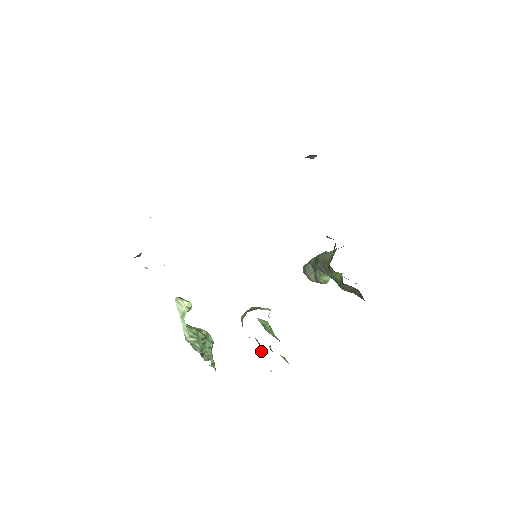
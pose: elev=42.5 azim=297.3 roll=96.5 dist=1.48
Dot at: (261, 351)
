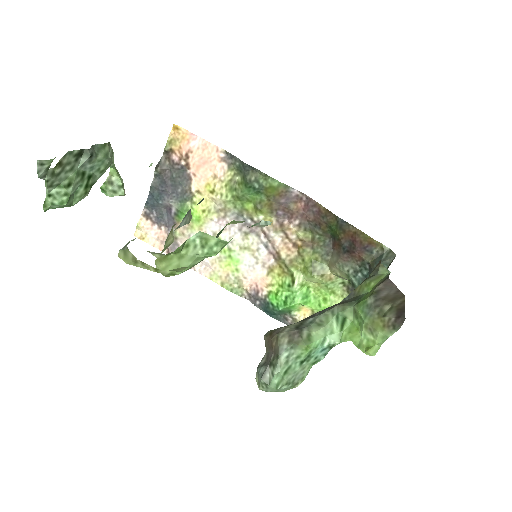
Dot at: occluded
